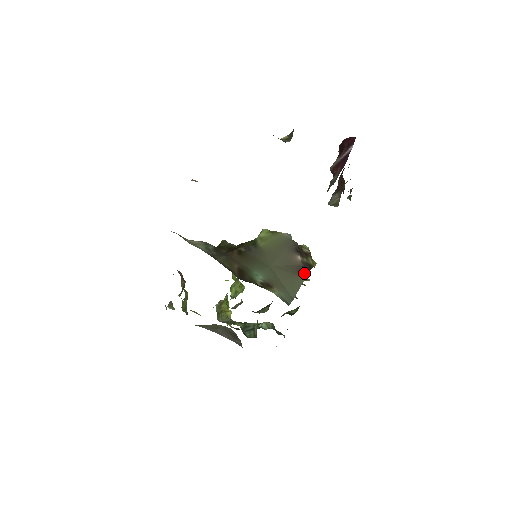
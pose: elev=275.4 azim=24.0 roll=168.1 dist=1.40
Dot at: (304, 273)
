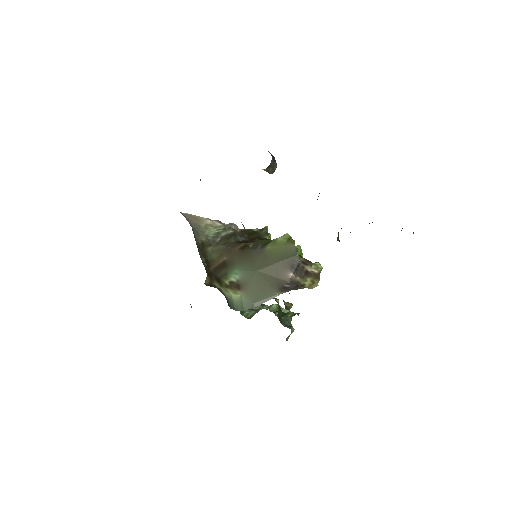
Dot at: (282, 290)
